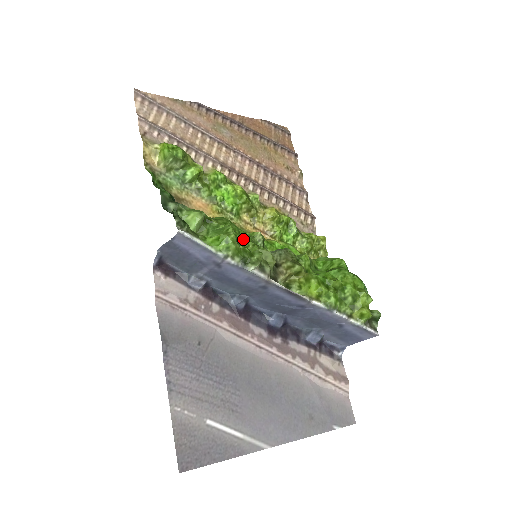
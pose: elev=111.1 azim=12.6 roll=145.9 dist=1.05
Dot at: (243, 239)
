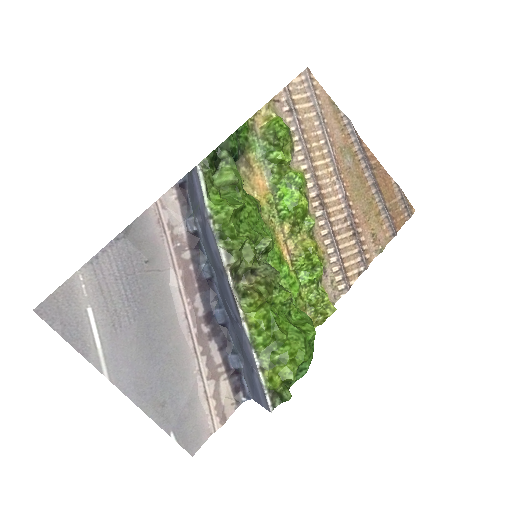
Dot at: (247, 226)
